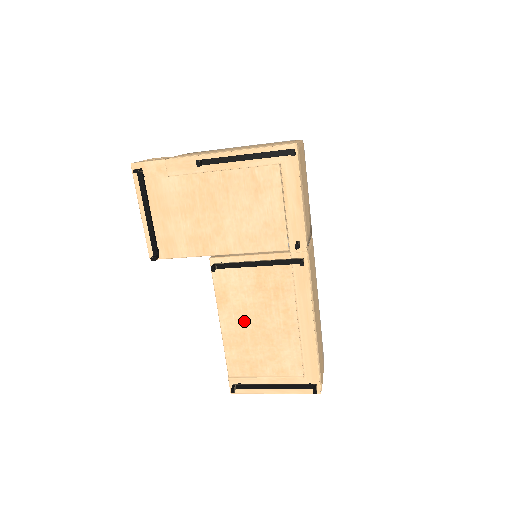
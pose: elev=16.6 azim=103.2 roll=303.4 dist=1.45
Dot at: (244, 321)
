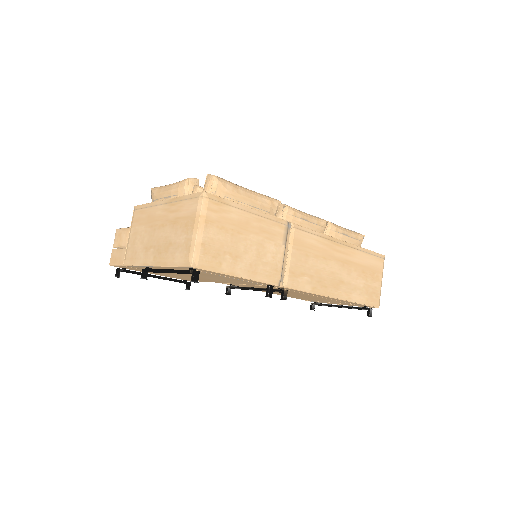
Dot at: occluded
